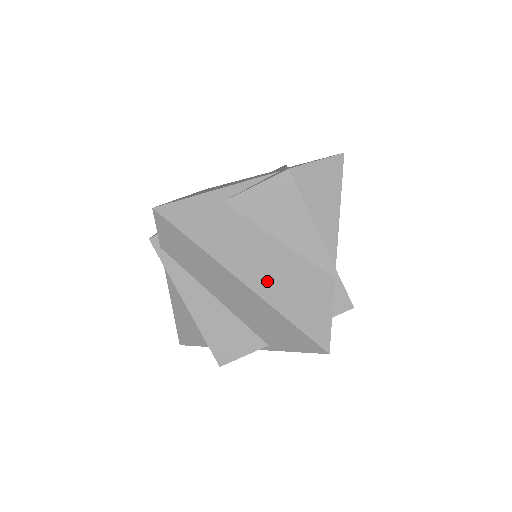
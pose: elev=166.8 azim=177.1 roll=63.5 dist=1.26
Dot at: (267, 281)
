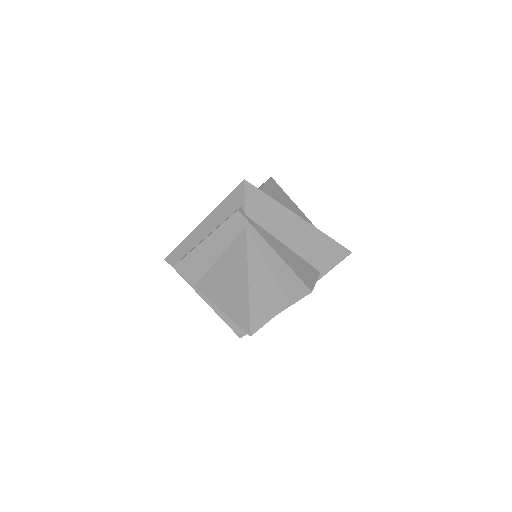
Dot at: occluded
